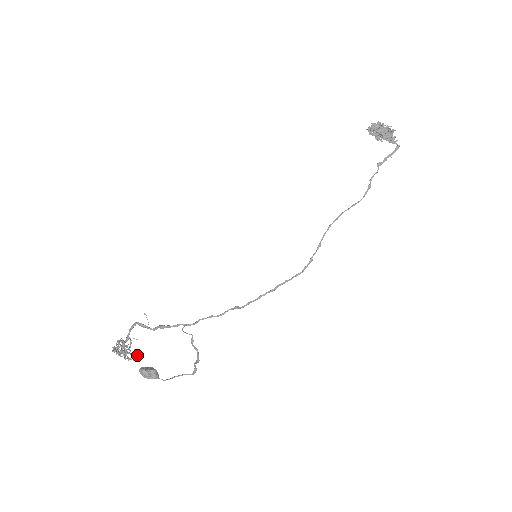
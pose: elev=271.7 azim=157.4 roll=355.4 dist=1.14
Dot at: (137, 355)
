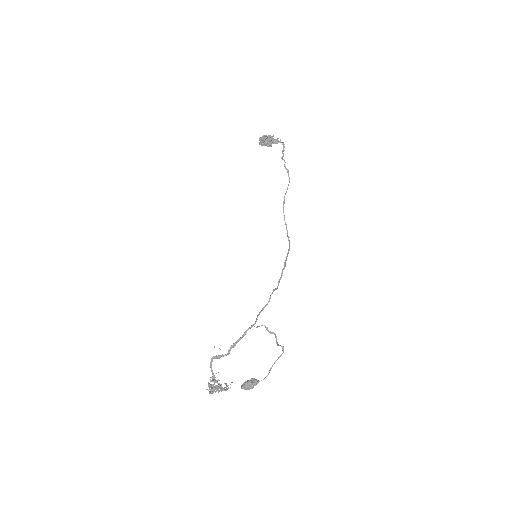
Dot at: (227, 386)
